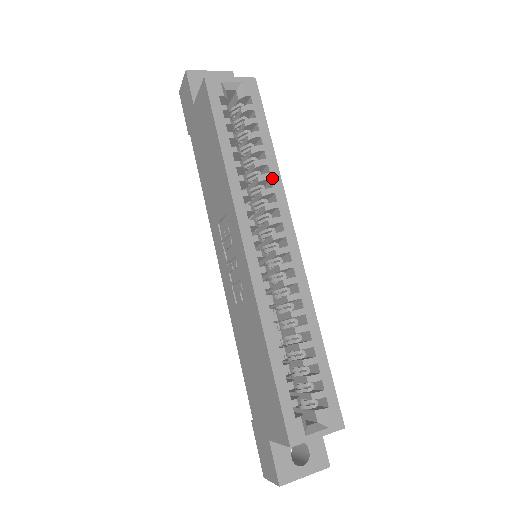
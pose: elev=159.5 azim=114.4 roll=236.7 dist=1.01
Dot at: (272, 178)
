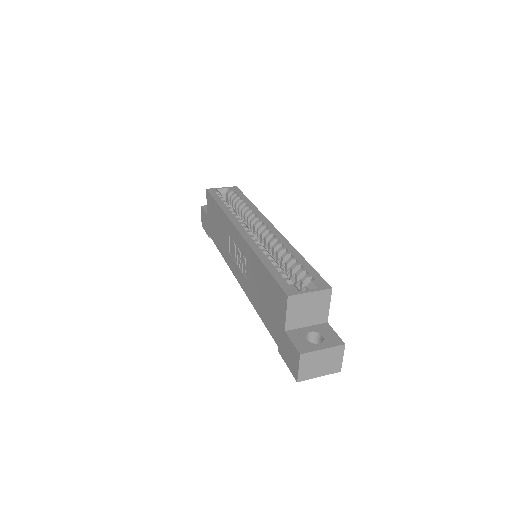
Dot at: (252, 210)
